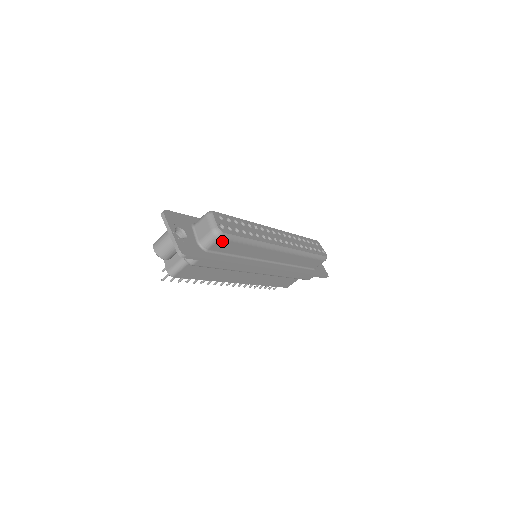
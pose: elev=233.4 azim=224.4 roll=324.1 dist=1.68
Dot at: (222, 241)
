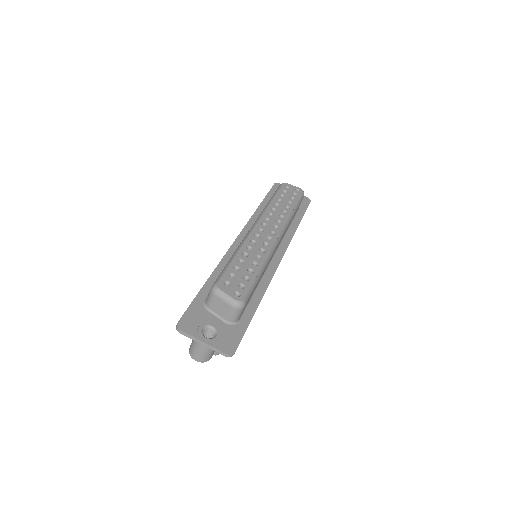
Dot at: (246, 304)
